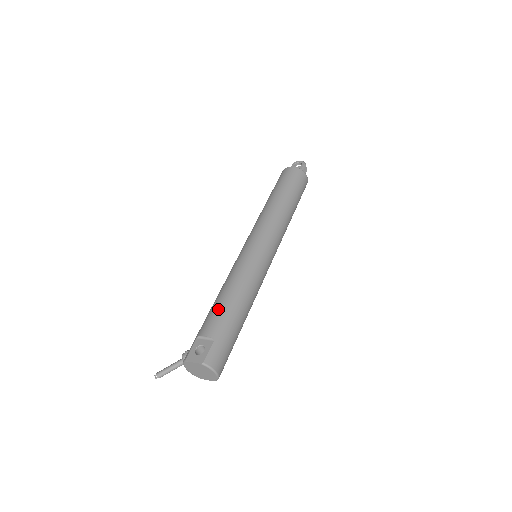
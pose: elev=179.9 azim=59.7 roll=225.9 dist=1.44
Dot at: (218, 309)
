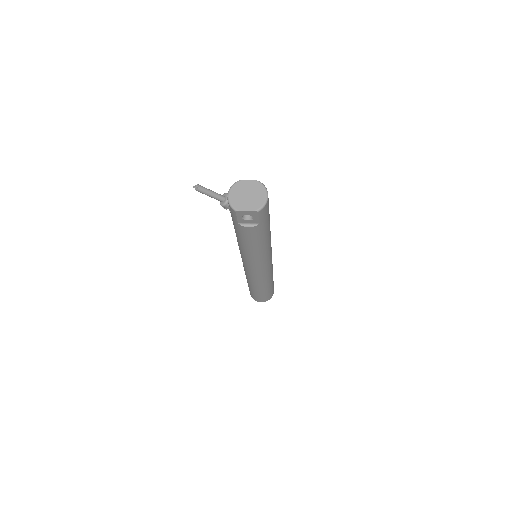
Dot at: occluded
